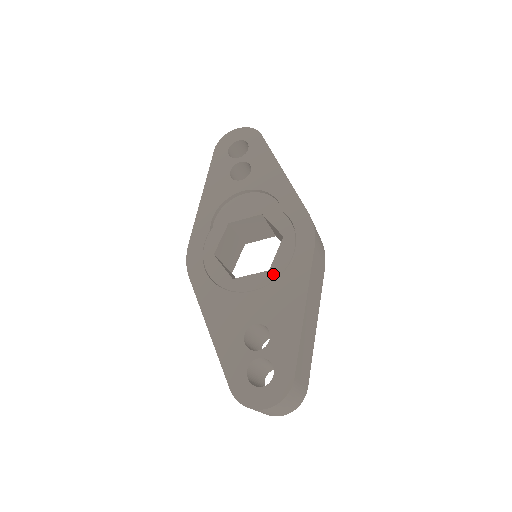
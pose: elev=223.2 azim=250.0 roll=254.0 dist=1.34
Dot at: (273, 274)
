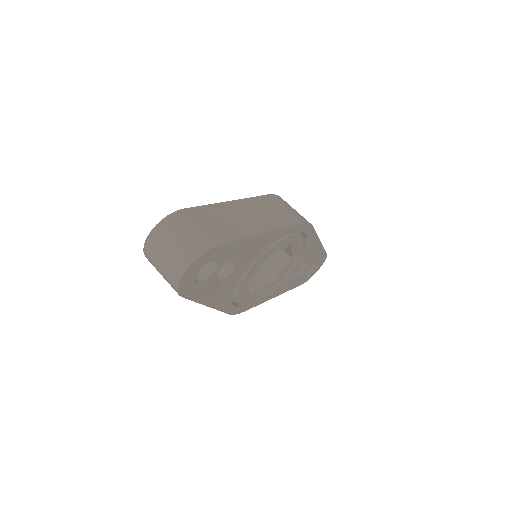
Dot at: occluded
